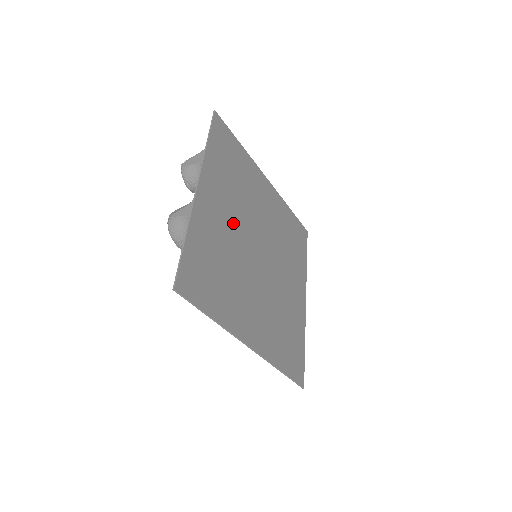
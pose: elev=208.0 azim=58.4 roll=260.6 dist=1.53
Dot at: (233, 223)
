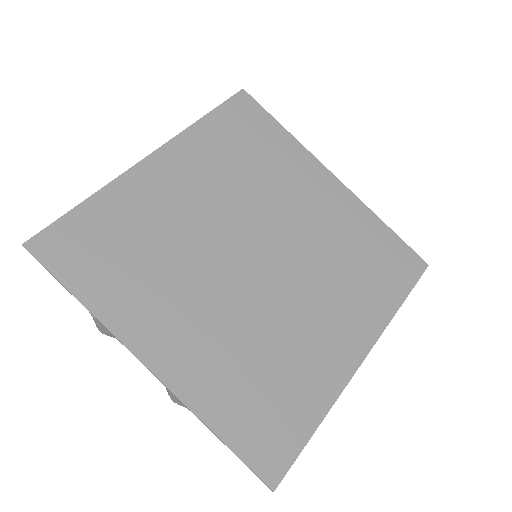
Dot at: (208, 304)
